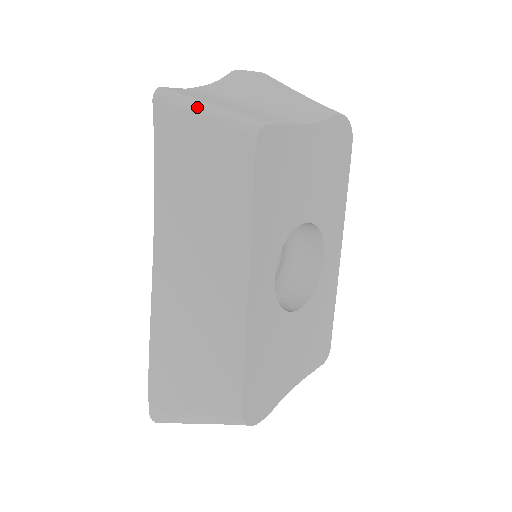
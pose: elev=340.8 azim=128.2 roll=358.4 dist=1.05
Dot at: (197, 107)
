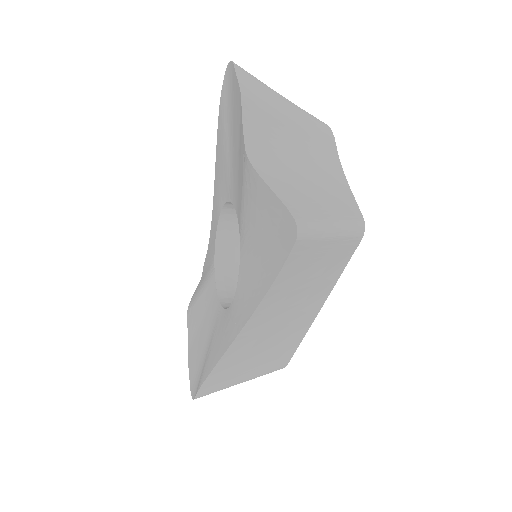
Dot at: (328, 231)
